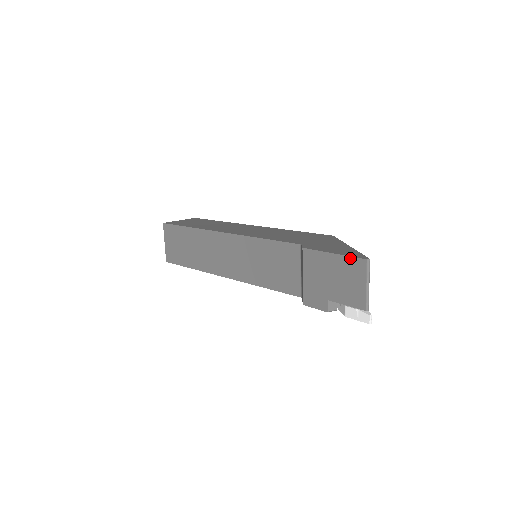
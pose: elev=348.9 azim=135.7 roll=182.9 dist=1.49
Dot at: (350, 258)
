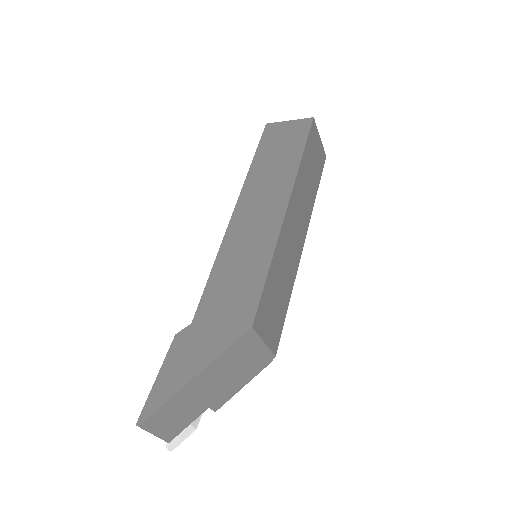
Dot at: (147, 402)
